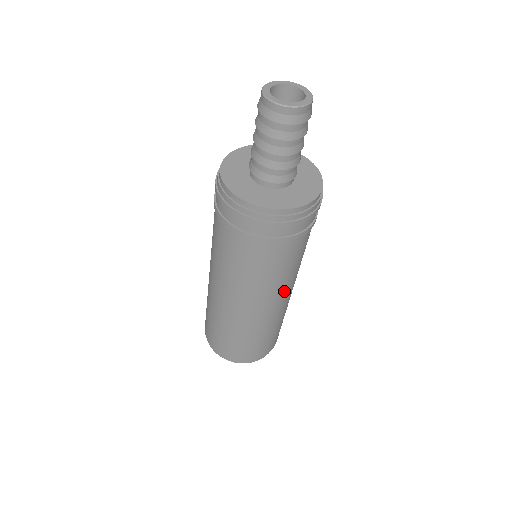
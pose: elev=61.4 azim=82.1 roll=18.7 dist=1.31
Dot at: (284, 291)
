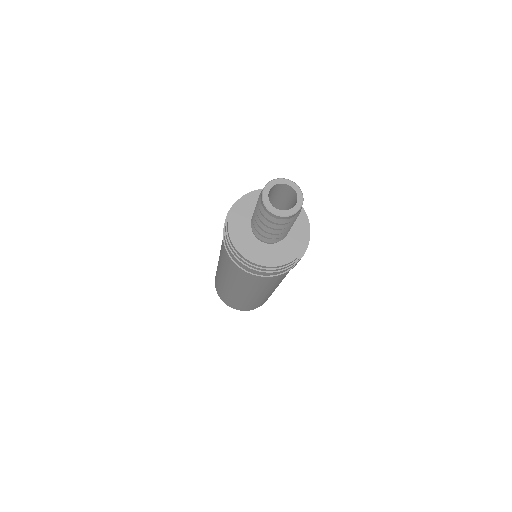
Dot at: (260, 292)
